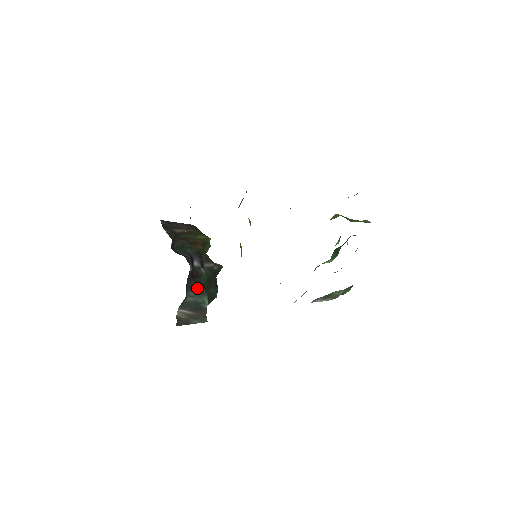
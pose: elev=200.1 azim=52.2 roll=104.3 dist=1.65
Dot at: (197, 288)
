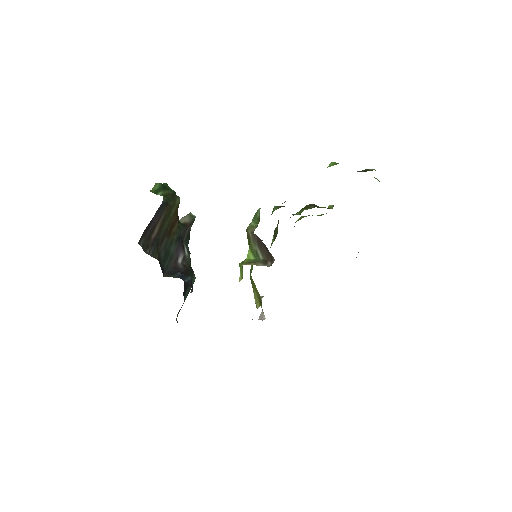
Dot at: occluded
